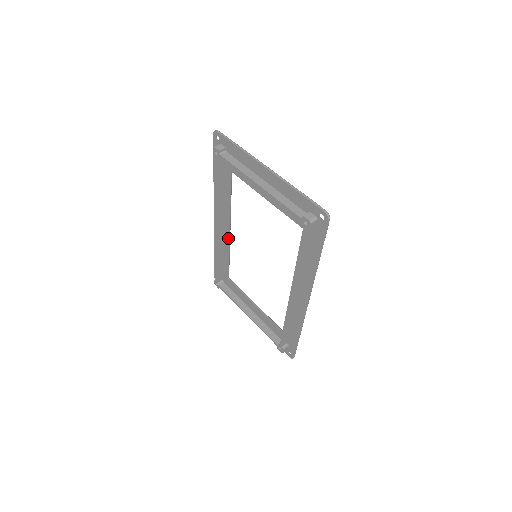
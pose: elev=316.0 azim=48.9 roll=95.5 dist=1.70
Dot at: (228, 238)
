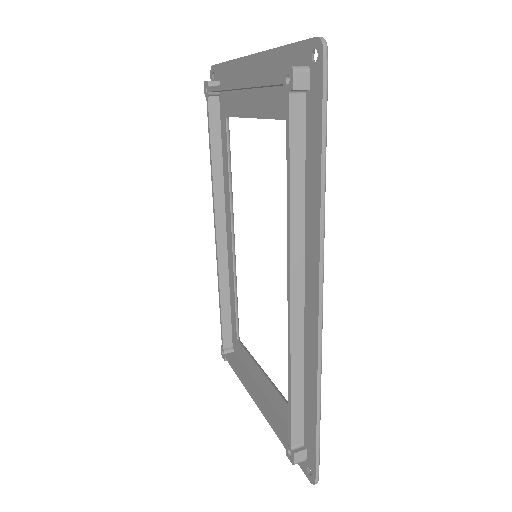
Dot at: (231, 252)
